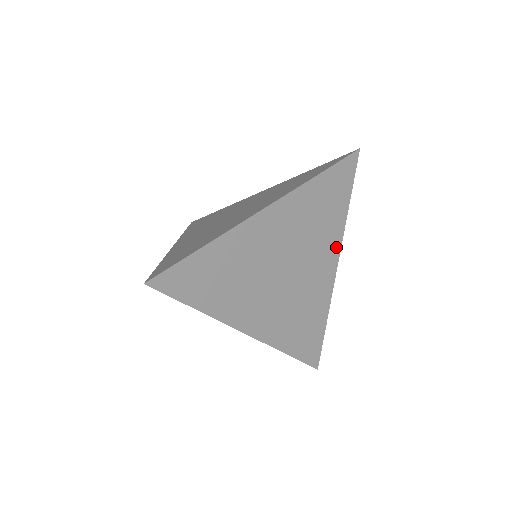
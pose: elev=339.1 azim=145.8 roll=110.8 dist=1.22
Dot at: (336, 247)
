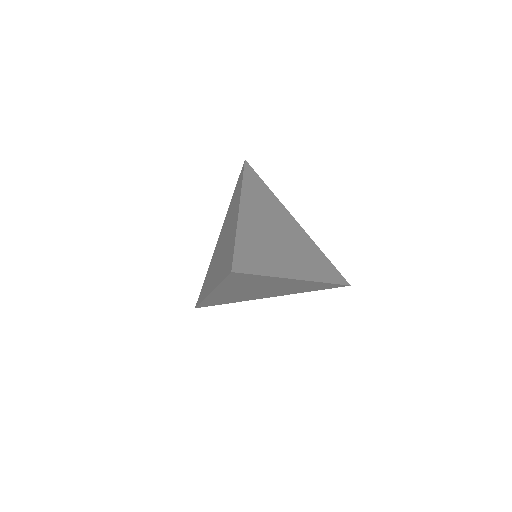
Dot at: (285, 280)
